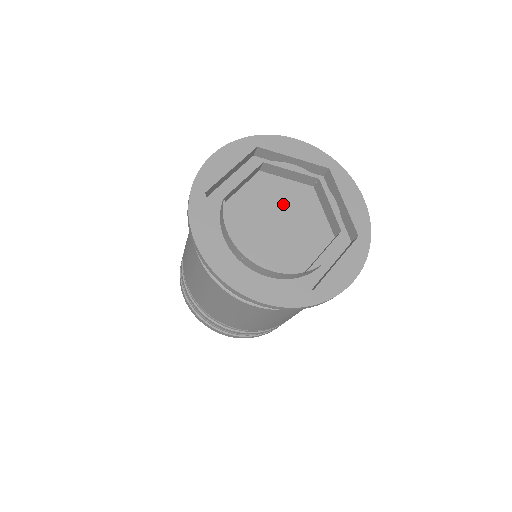
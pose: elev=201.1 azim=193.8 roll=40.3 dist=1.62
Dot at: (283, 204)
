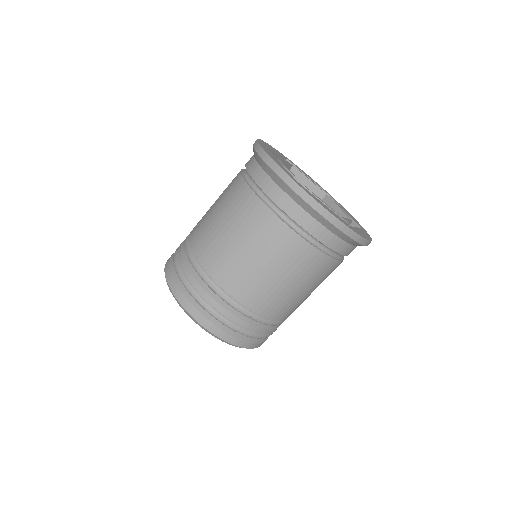
Dot at: occluded
